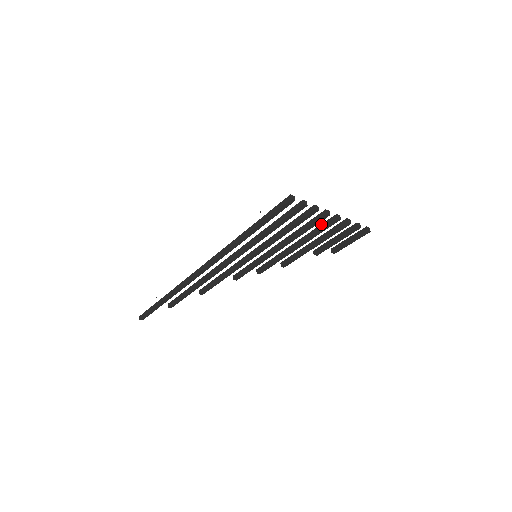
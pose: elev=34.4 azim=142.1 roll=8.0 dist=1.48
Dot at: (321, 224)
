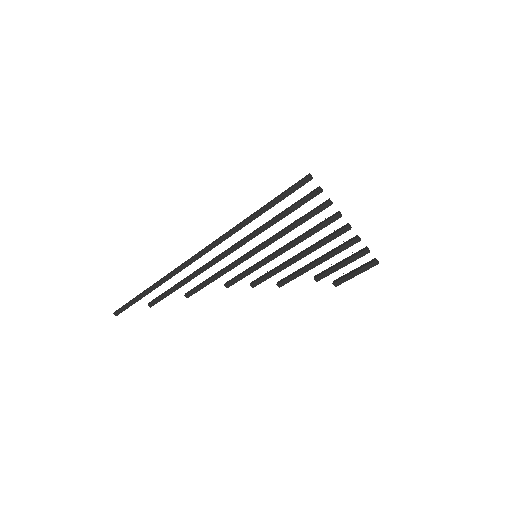
Dot at: occluded
